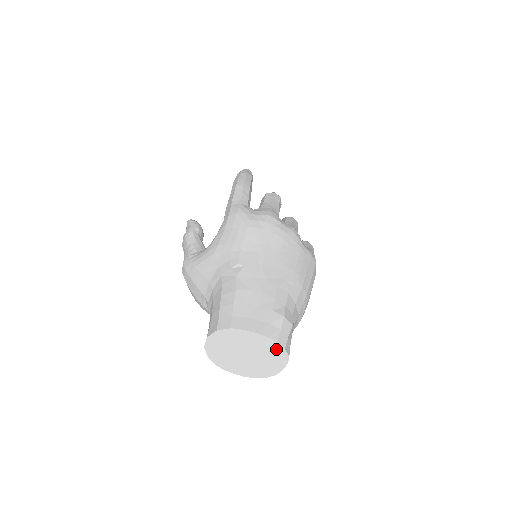
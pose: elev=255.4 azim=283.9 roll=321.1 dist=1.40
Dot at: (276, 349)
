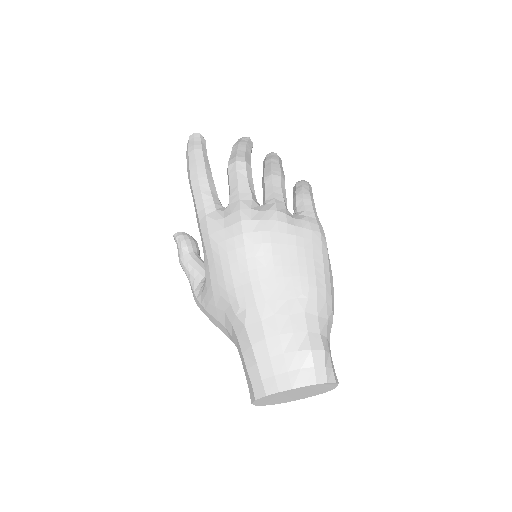
Dot at: (319, 385)
